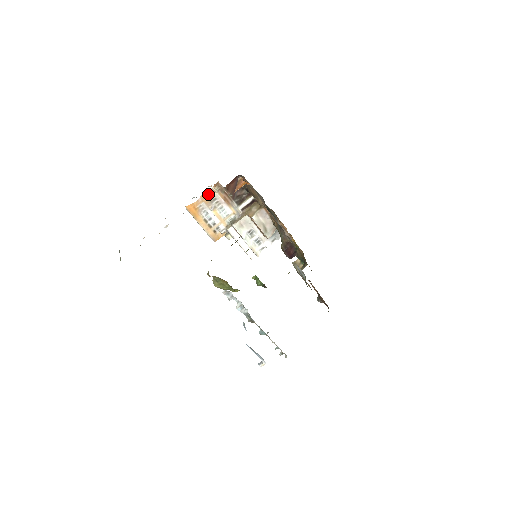
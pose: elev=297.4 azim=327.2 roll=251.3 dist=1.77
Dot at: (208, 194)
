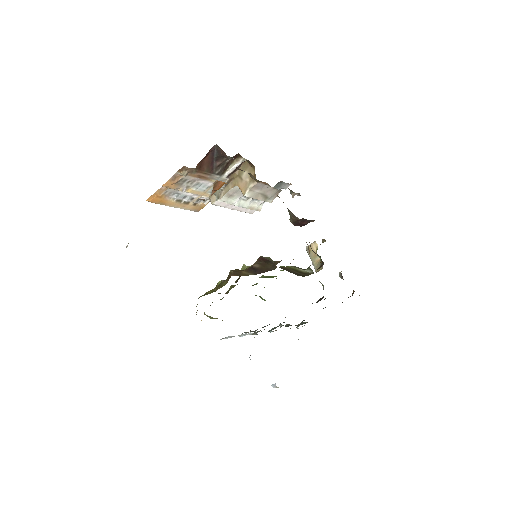
Dot at: (173, 180)
